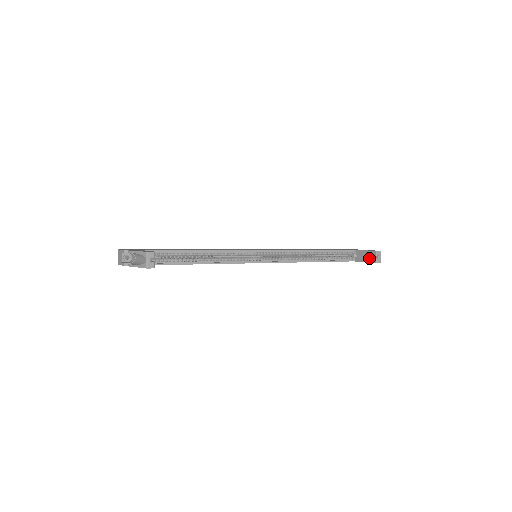
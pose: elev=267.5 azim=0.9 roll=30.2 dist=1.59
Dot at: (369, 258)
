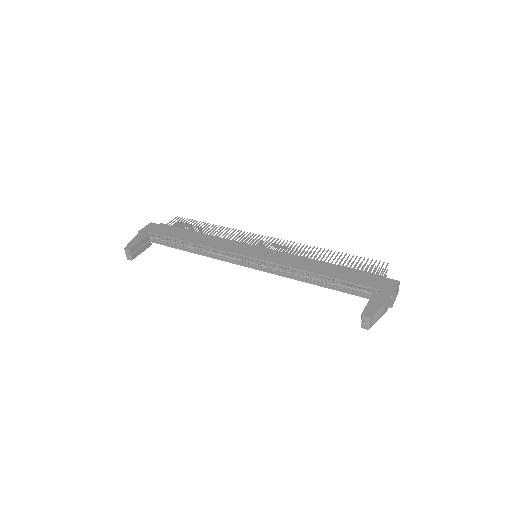
Dot at: occluded
